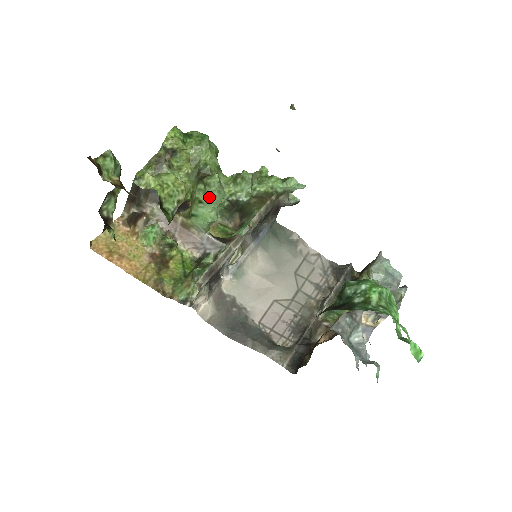
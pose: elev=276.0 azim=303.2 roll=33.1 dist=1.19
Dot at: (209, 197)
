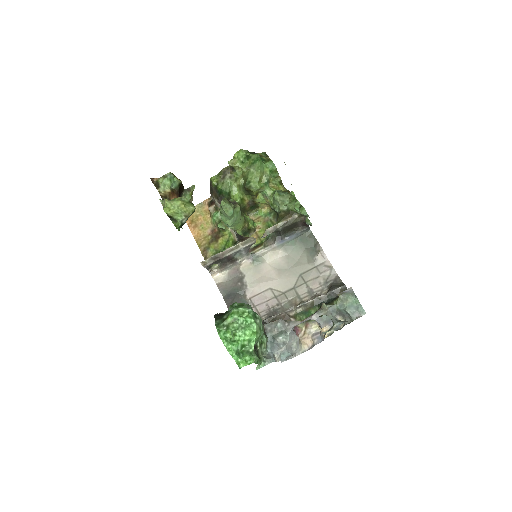
Dot at: (223, 212)
